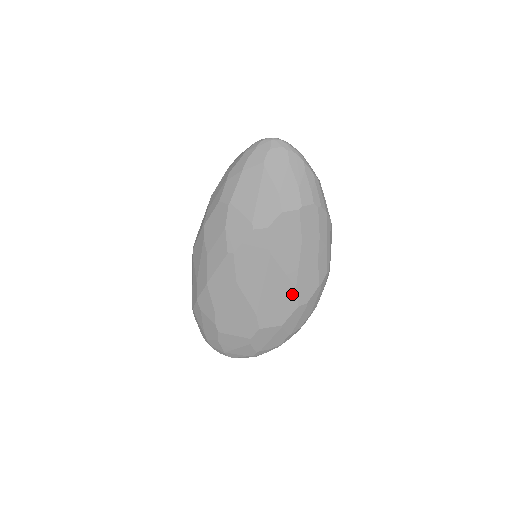
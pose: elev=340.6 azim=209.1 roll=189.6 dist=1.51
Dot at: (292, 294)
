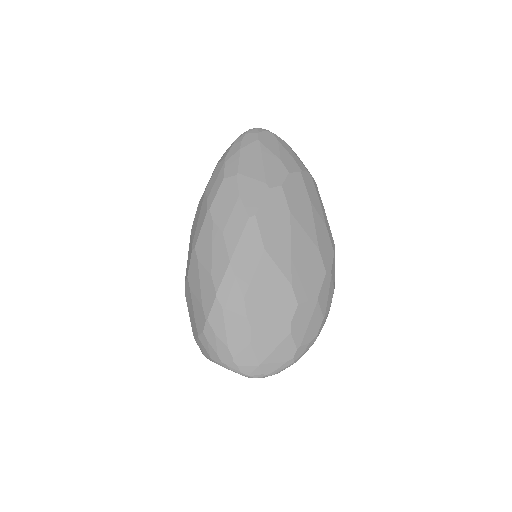
Dot at: (317, 258)
